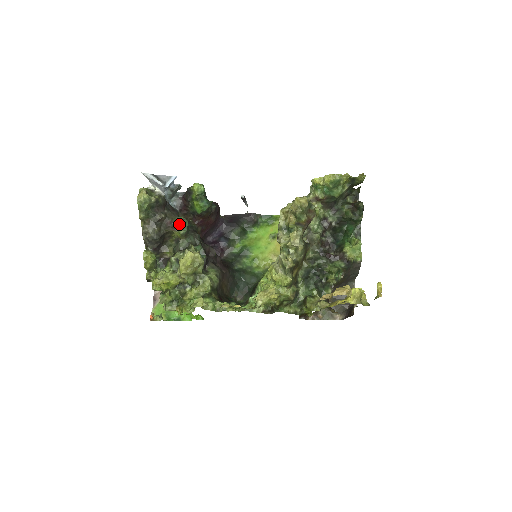
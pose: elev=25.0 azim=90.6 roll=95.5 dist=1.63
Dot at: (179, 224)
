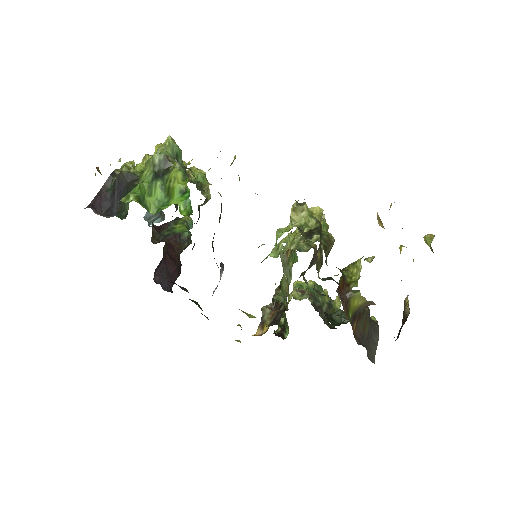
Dot at: occluded
